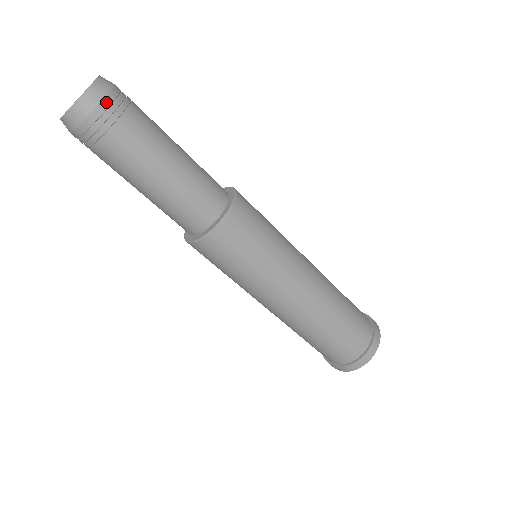
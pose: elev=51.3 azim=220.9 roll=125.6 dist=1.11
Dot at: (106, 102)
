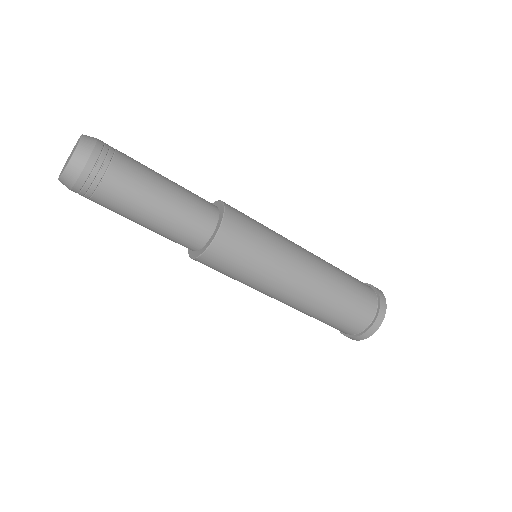
Dot at: (98, 148)
